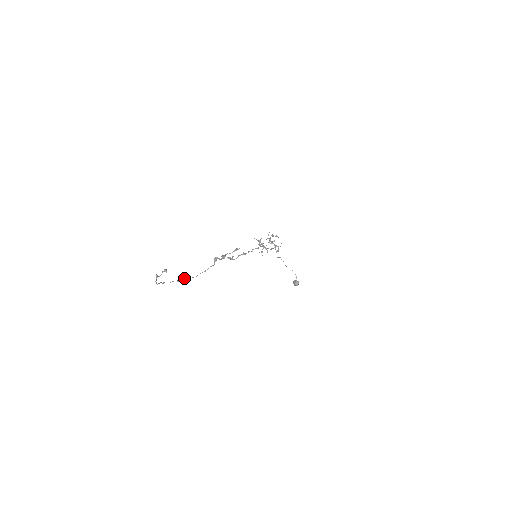
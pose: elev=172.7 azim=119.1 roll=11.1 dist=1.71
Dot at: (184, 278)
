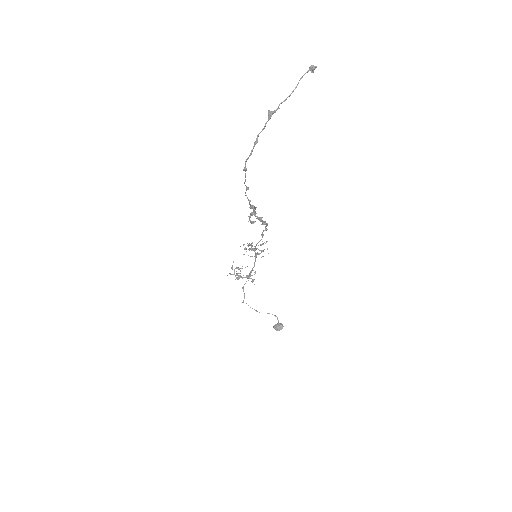
Dot at: occluded
